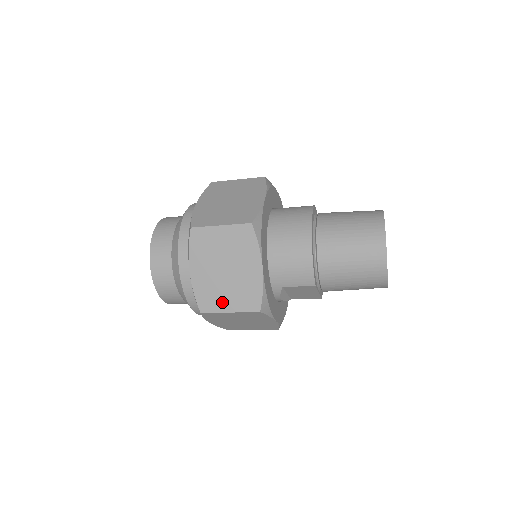
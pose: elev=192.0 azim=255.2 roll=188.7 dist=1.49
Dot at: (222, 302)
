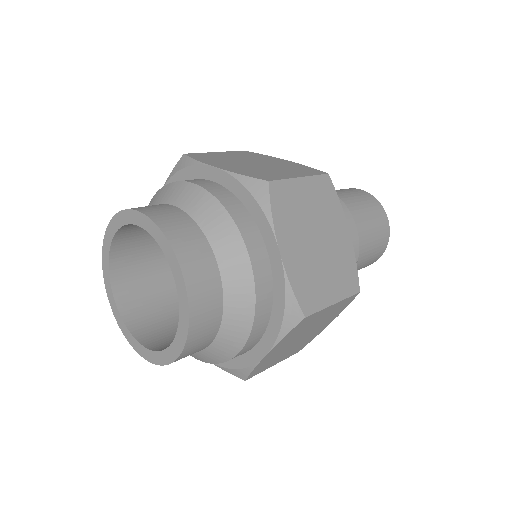
Dot at: (324, 291)
